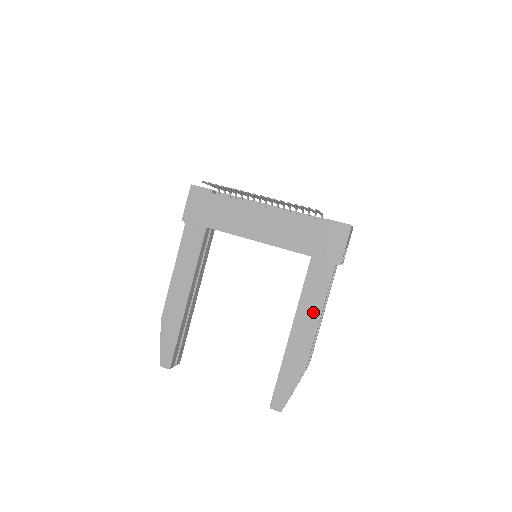
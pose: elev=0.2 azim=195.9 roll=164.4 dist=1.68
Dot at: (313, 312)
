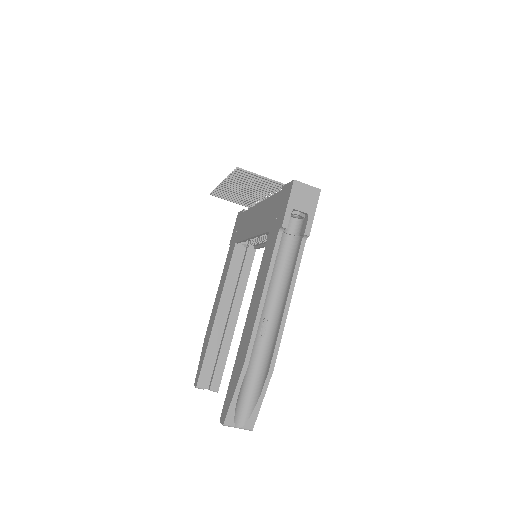
Dot at: (259, 291)
